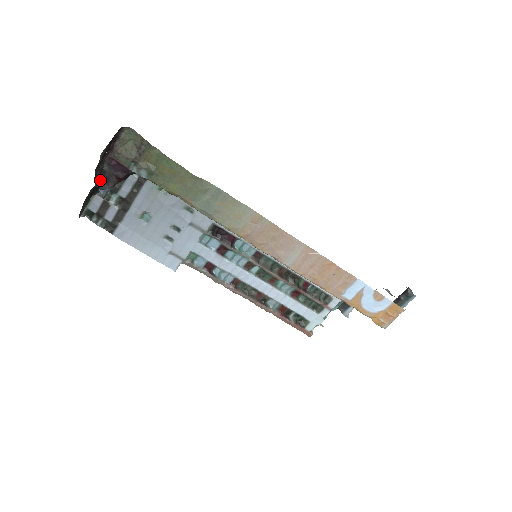
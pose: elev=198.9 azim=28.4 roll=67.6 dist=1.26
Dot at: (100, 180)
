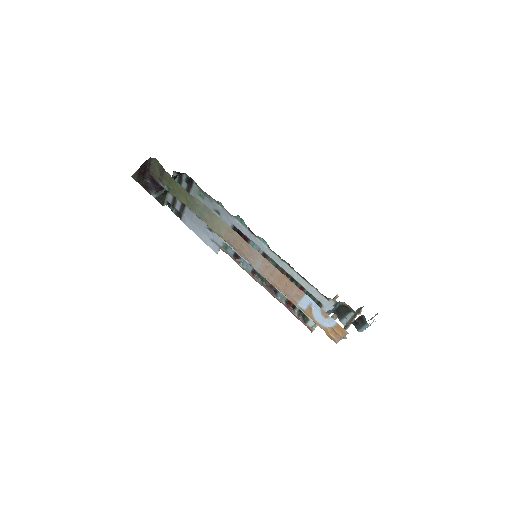
Dot at: (147, 188)
